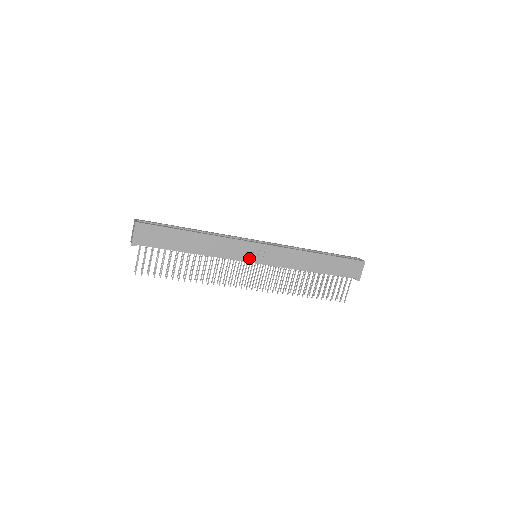
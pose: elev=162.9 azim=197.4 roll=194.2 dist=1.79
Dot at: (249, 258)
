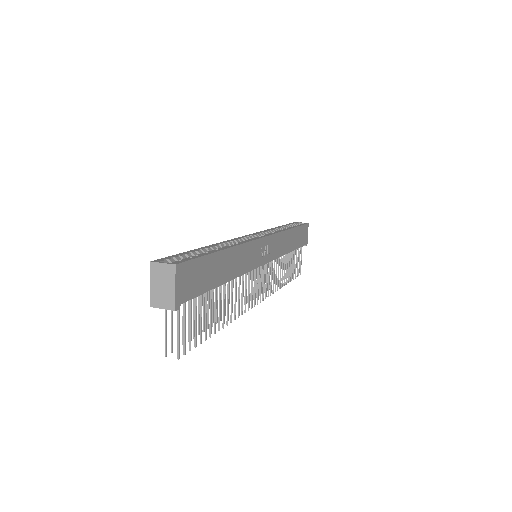
Dot at: (260, 261)
